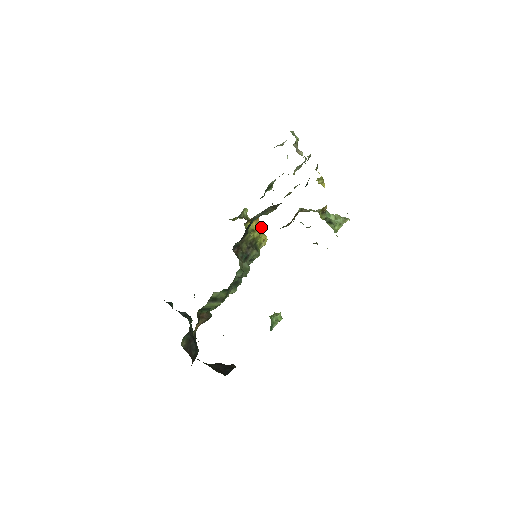
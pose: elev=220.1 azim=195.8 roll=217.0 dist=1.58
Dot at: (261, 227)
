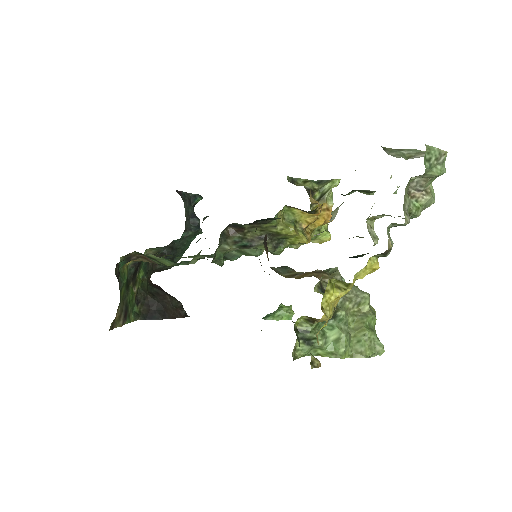
Dot at: (321, 224)
